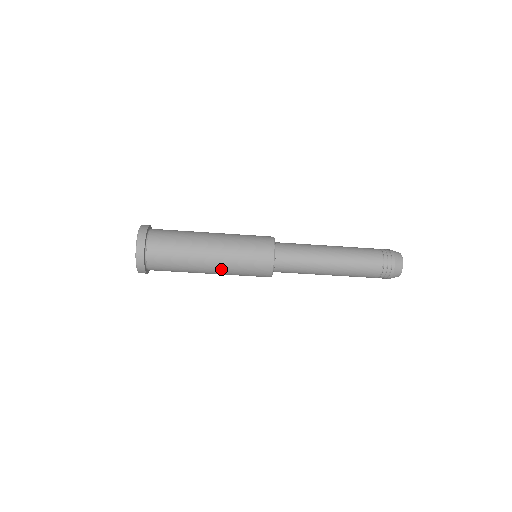
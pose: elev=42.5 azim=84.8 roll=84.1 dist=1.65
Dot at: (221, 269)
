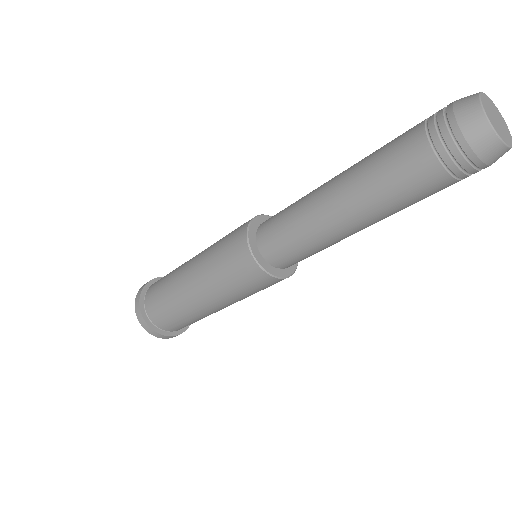
Dot at: (205, 290)
